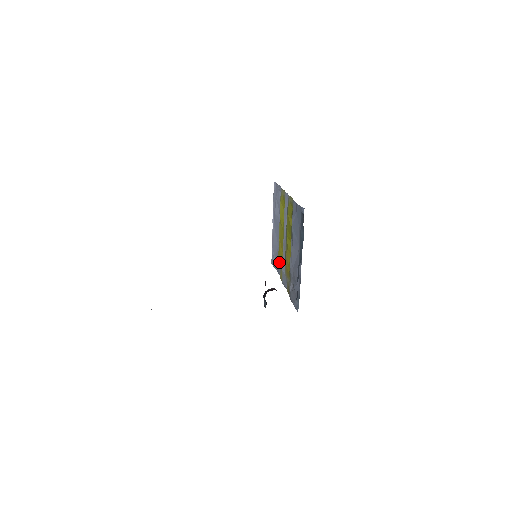
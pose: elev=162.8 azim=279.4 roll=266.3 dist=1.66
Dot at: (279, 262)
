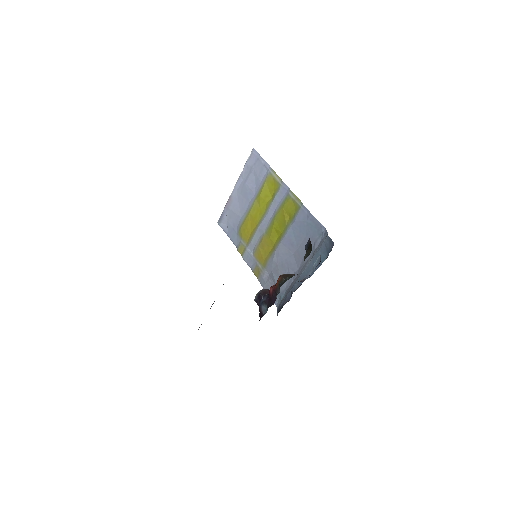
Dot at: (240, 234)
